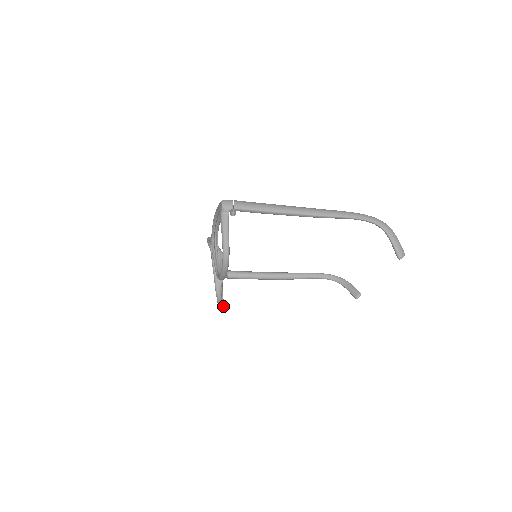
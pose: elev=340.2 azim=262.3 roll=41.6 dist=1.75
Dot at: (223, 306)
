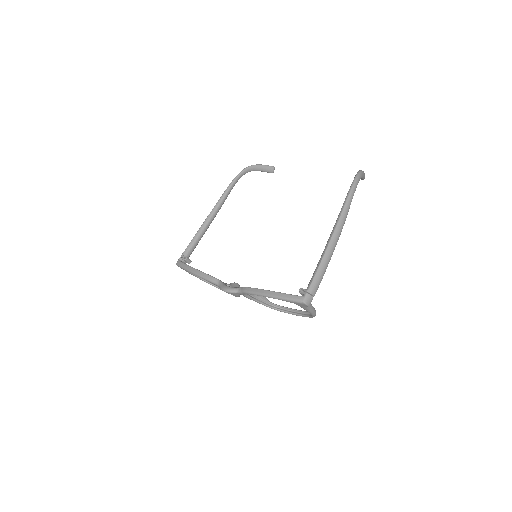
Dot at: occluded
